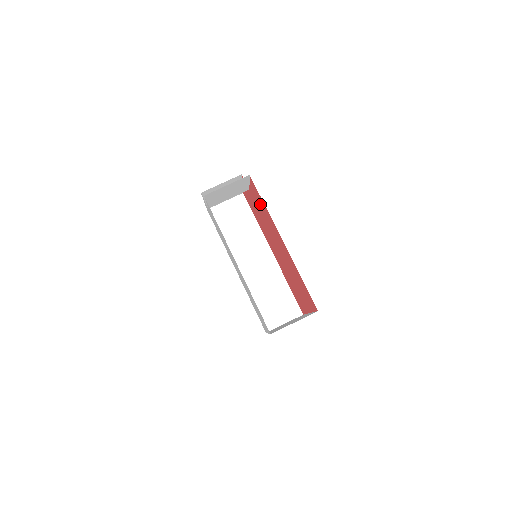
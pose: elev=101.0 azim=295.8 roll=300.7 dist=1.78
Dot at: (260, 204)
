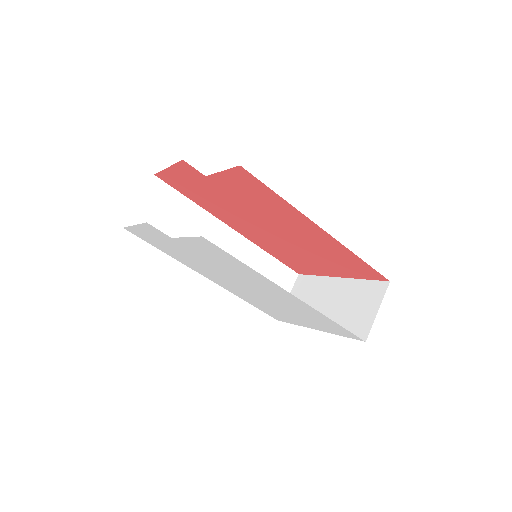
Dot at: (251, 194)
